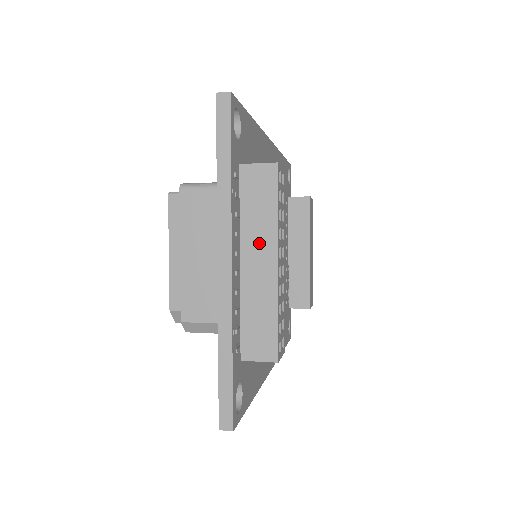
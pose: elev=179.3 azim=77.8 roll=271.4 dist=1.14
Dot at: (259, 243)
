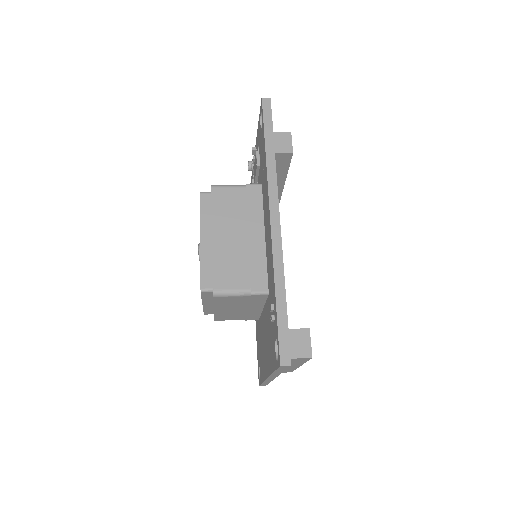
Dot at: (291, 365)
